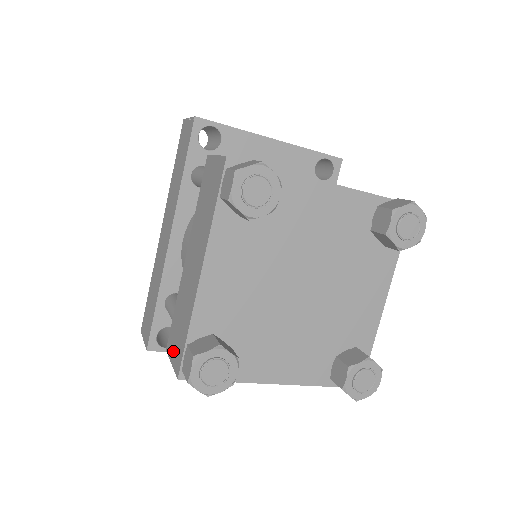
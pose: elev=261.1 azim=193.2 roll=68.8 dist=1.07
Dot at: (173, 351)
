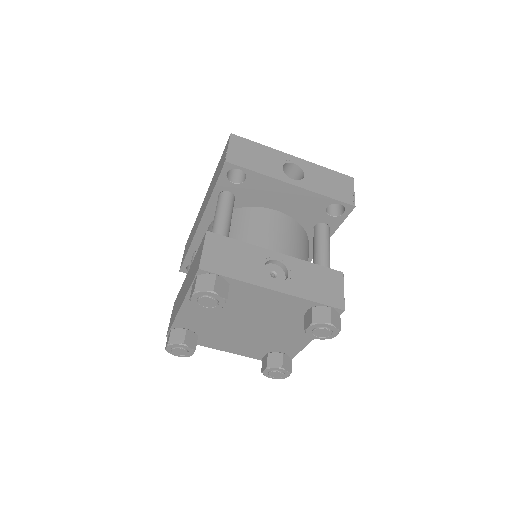
Dot at: (172, 315)
